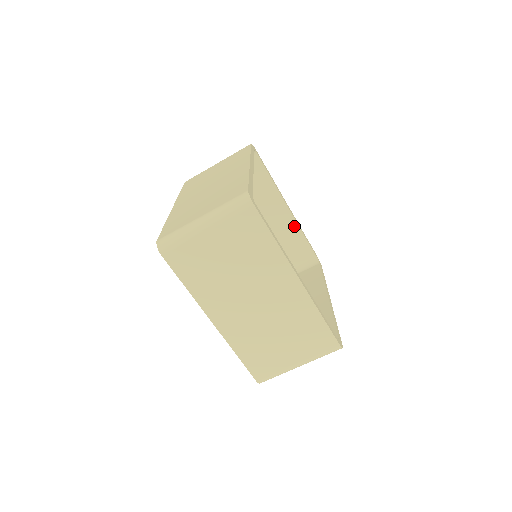
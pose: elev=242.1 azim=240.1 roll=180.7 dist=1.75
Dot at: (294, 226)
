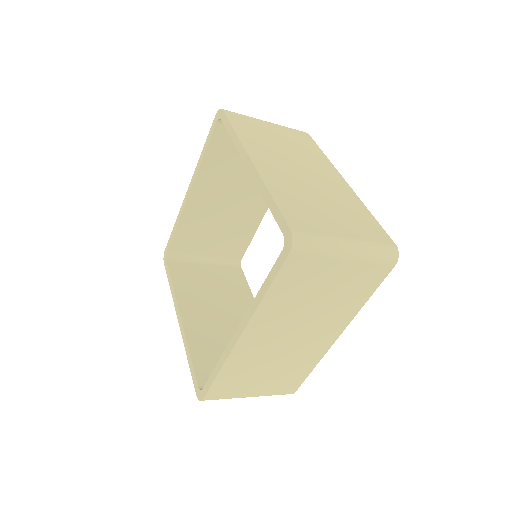
Dot at: (255, 224)
